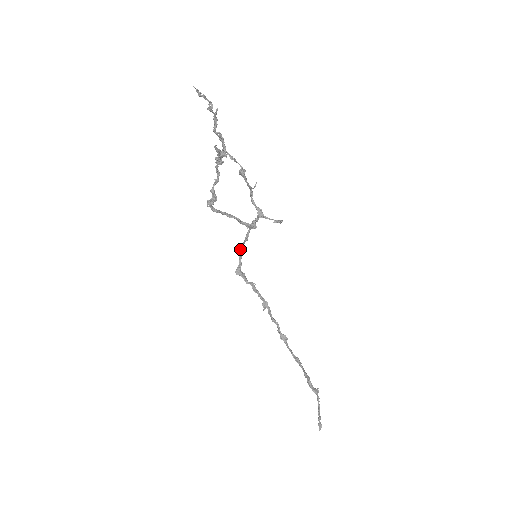
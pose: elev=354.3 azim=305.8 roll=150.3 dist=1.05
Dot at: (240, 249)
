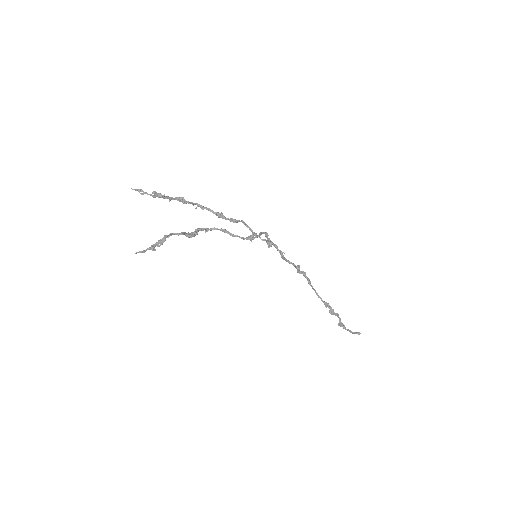
Dot at: (263, 233)
